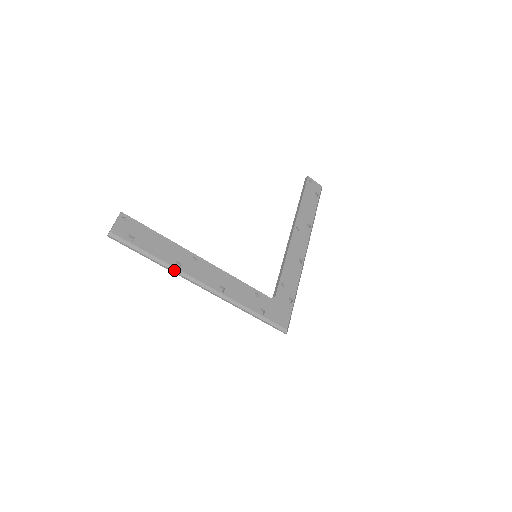
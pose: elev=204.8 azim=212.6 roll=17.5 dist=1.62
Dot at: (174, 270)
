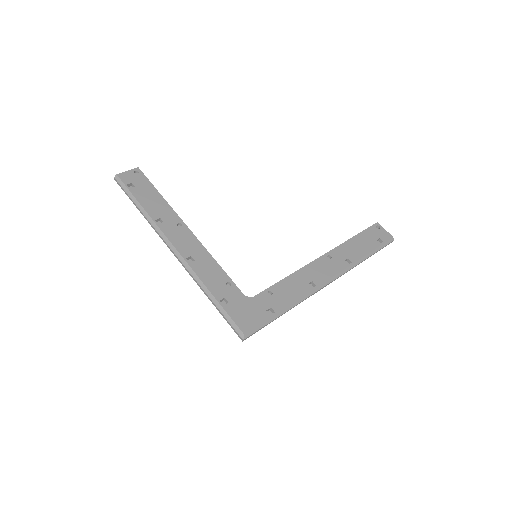
Dot at: (153, 224)
